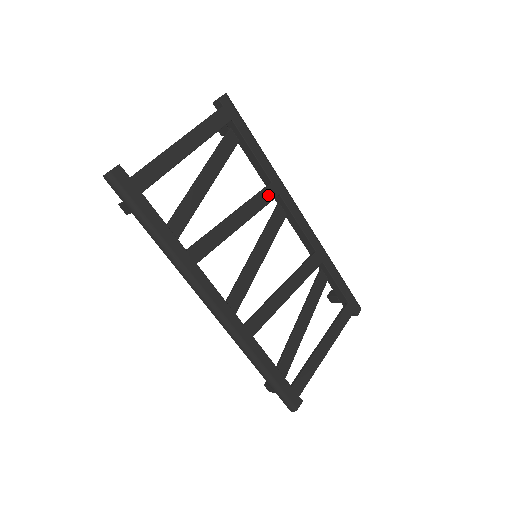
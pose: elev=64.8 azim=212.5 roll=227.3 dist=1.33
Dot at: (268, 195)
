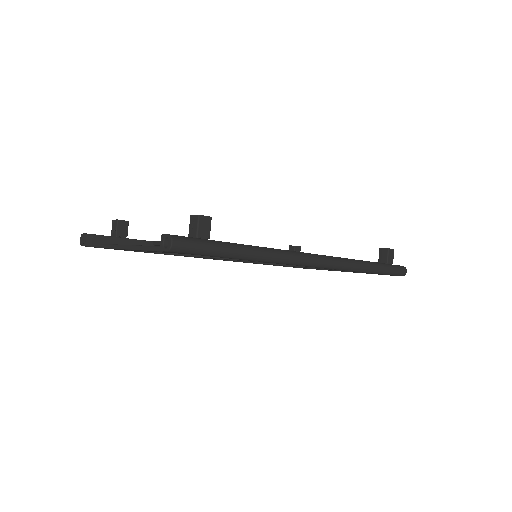
Dot at: occluded
